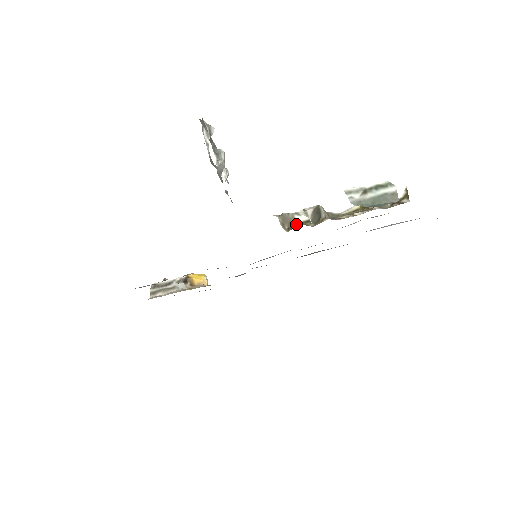
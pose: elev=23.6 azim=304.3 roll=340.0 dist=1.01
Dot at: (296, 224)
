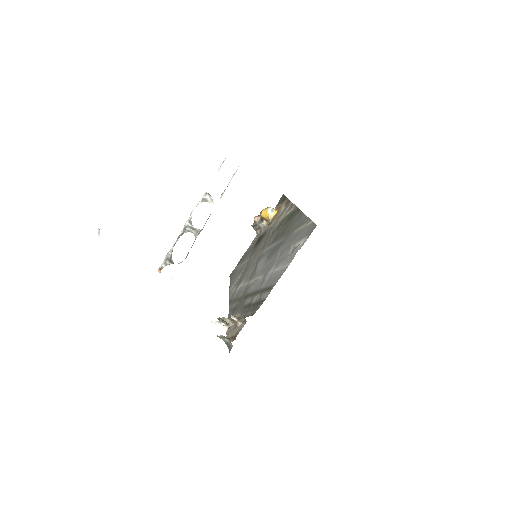
Dot at: occluded
